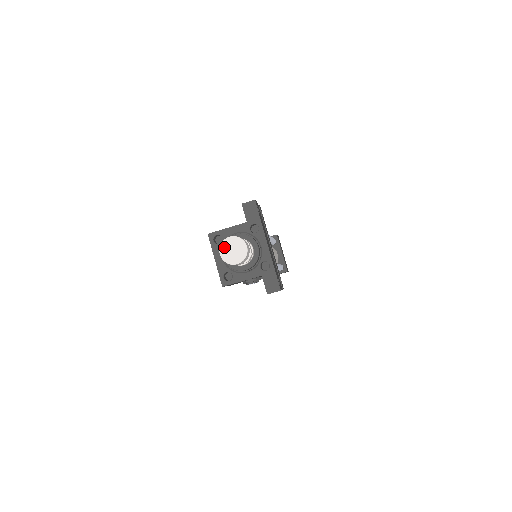
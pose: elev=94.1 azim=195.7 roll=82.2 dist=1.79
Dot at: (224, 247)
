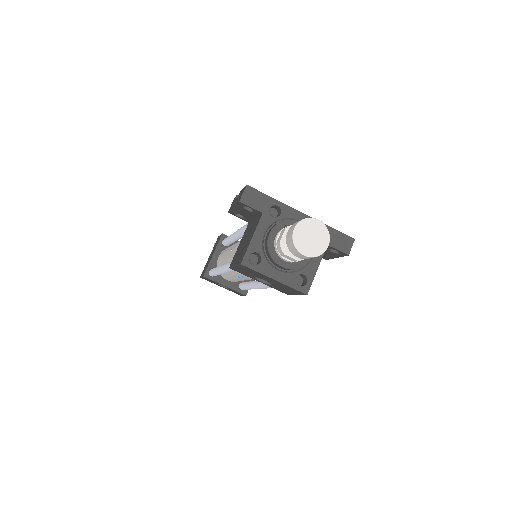
Dot at: (300, 244)
